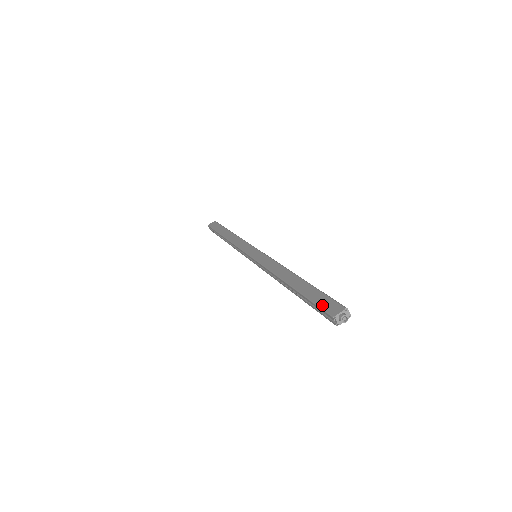
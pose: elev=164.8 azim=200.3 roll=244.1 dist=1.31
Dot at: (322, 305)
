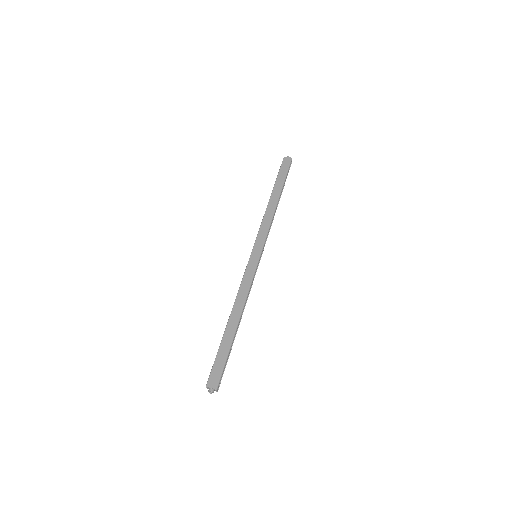
Dot at: (214, 369)
